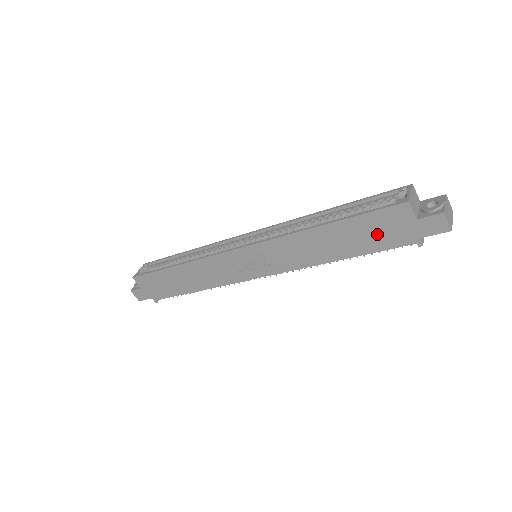
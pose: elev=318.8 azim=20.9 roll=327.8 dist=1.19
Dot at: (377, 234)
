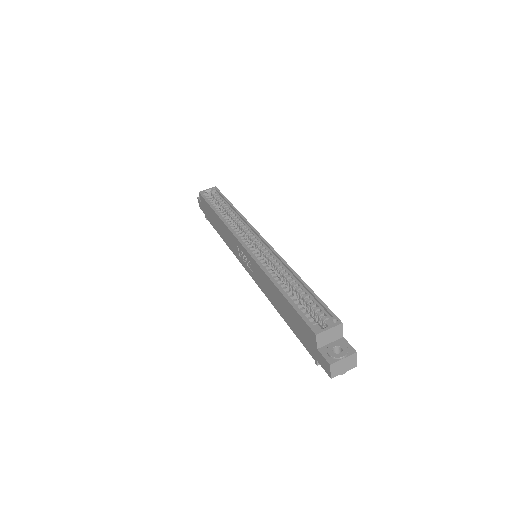
Dot at: (299, 329)
